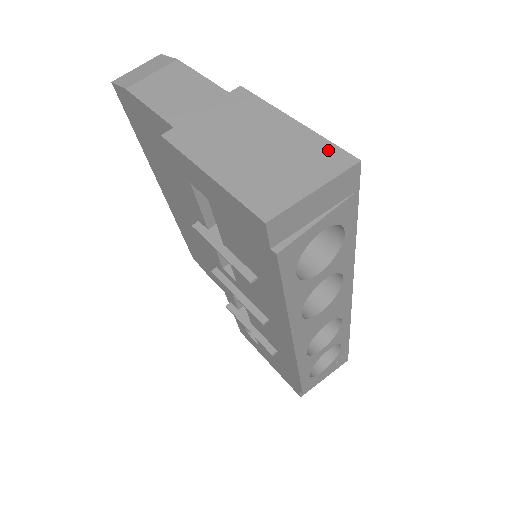
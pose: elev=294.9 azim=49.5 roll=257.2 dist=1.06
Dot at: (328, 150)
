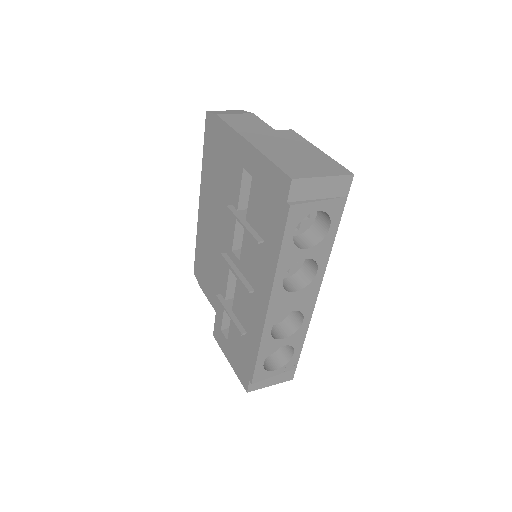
Dot at: (336, 165)
